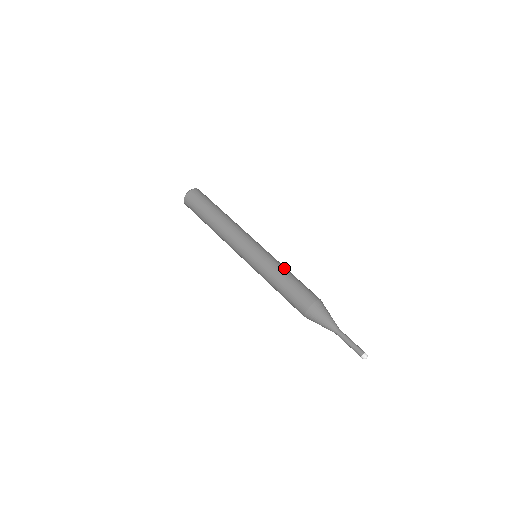
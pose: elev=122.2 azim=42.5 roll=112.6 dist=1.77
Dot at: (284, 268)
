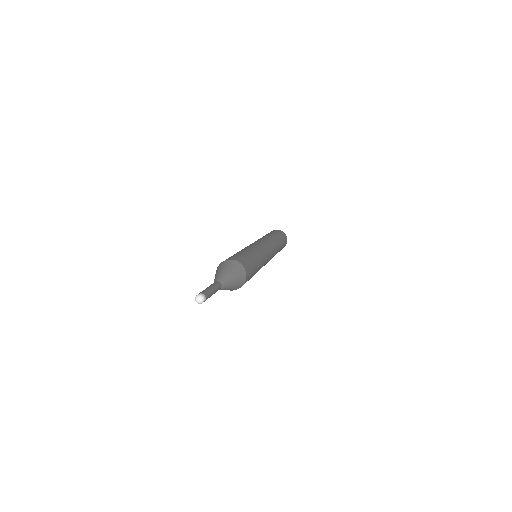
Dot at: (253, 251)
